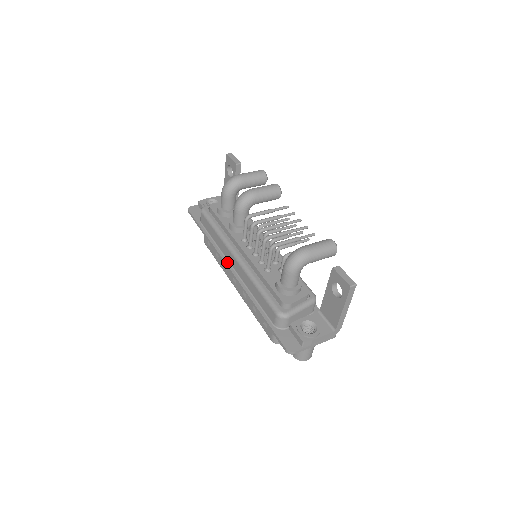
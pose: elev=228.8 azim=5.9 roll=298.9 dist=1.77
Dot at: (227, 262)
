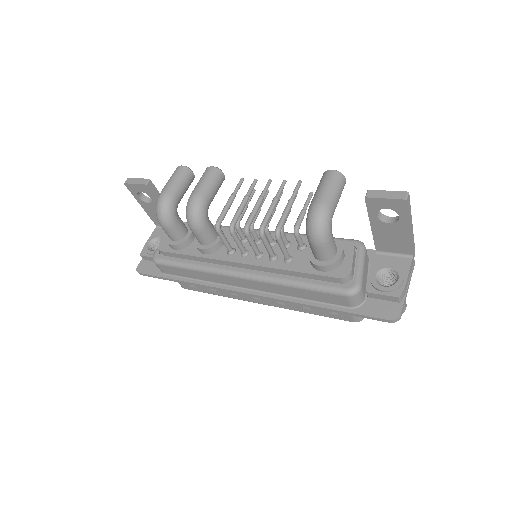
Dot at: (234, 289)
